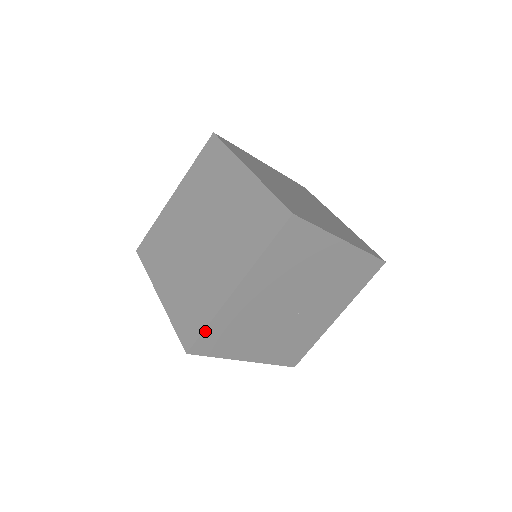
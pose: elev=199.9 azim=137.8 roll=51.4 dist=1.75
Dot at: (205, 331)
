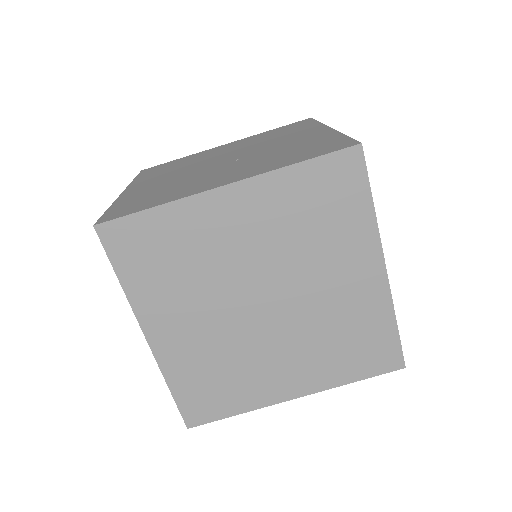
Dot at: (226, 416)
